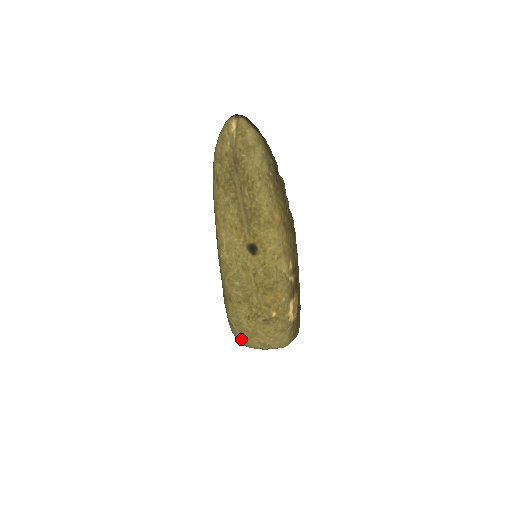
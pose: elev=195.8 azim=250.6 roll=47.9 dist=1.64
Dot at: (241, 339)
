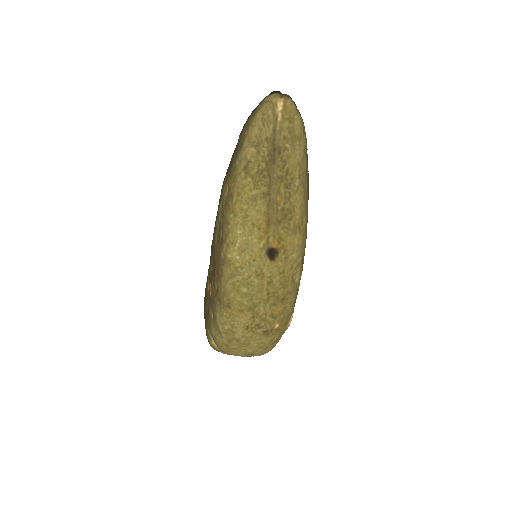
Dot at: (225, 347)
